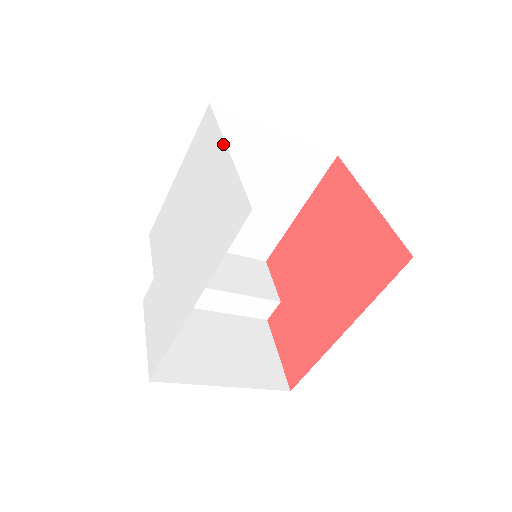
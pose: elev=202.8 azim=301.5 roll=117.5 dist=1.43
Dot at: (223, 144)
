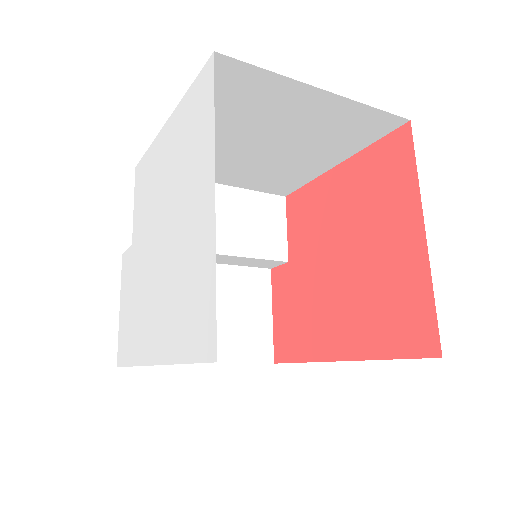
Dot at: (212, 176)
